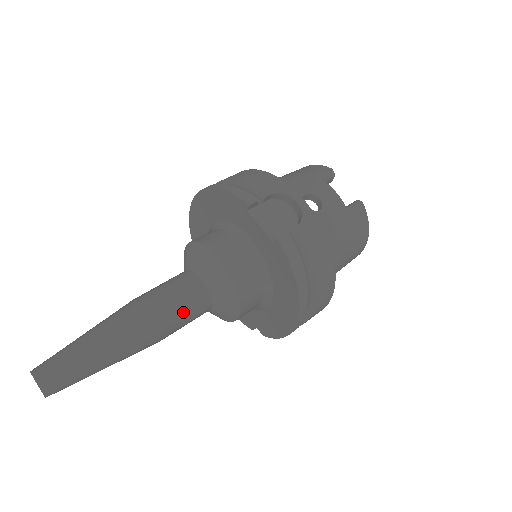
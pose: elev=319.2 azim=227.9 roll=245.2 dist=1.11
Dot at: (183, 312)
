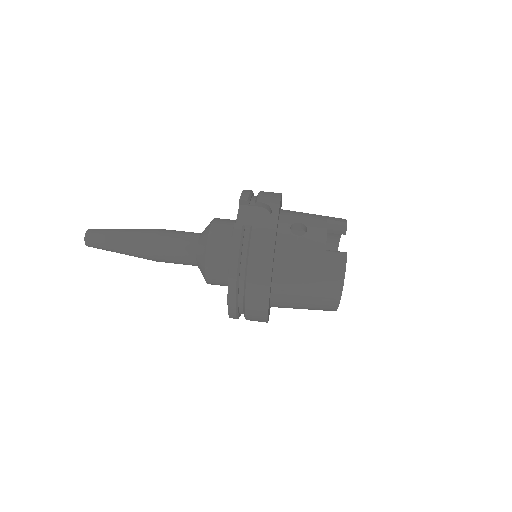
Dot at: (174, 249)
